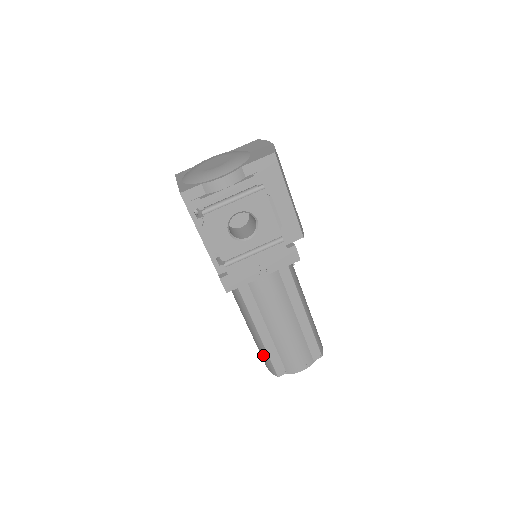
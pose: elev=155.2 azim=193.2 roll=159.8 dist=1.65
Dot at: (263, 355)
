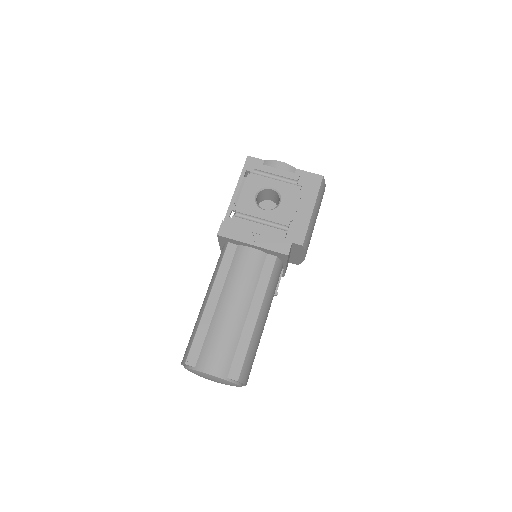
Dot at: (191, 336)
